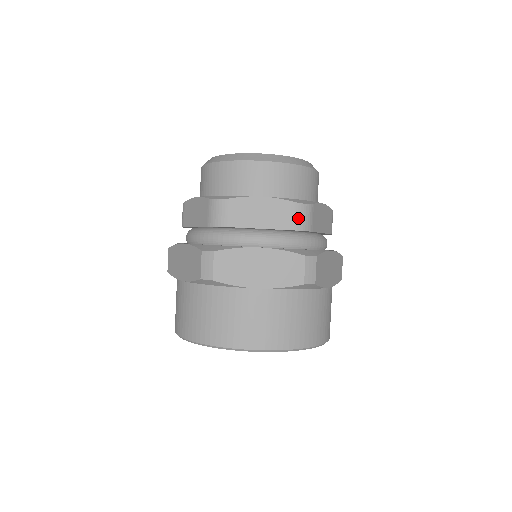
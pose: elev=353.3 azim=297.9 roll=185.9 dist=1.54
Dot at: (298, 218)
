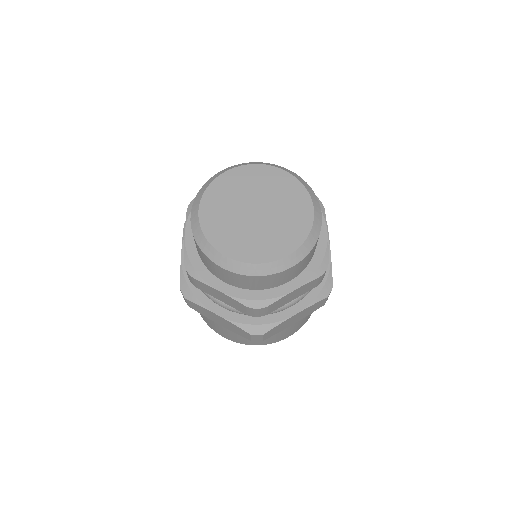
Dot at: (321, 280)
